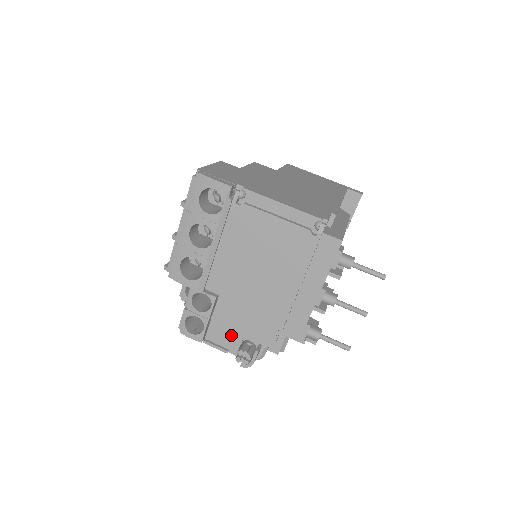
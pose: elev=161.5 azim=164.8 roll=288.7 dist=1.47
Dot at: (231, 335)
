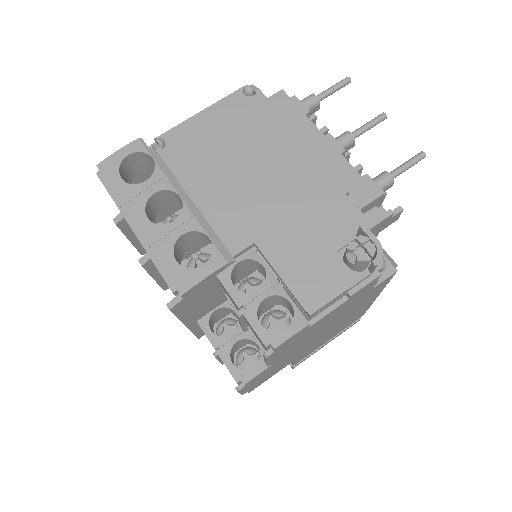
Dot at: (322, 267)
